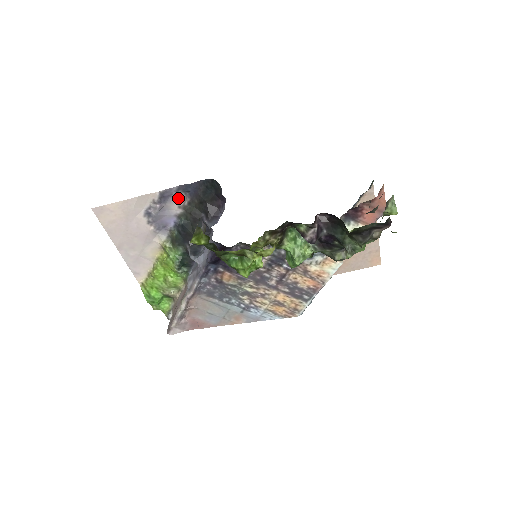
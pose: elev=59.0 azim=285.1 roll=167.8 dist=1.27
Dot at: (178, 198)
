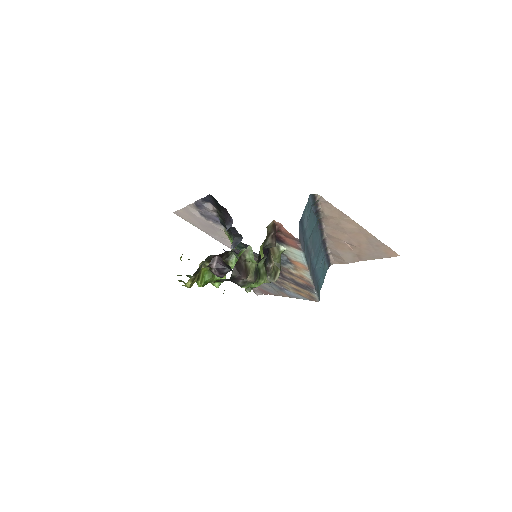
Dot at: (207, 205)
